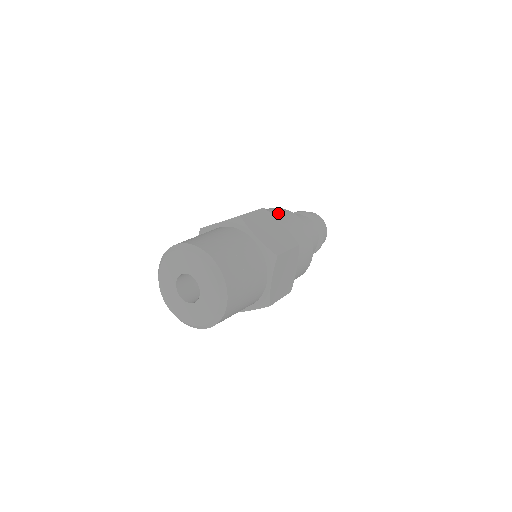
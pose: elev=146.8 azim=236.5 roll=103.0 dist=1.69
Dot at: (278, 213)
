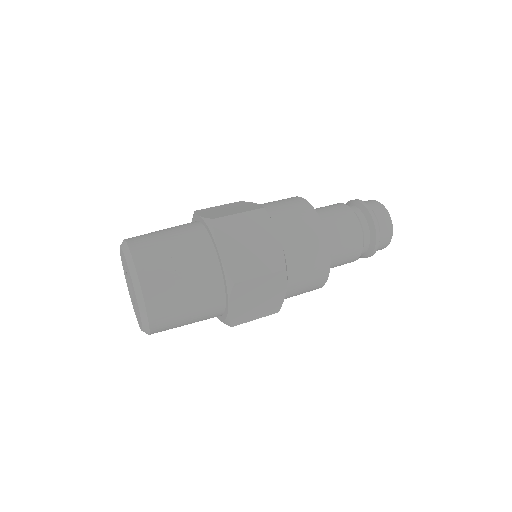
Dot at: occluded
